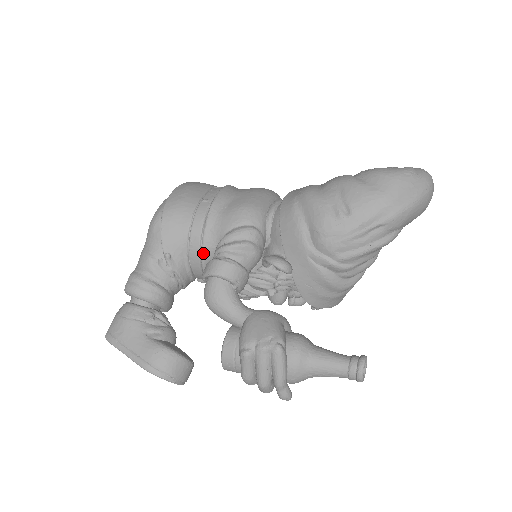
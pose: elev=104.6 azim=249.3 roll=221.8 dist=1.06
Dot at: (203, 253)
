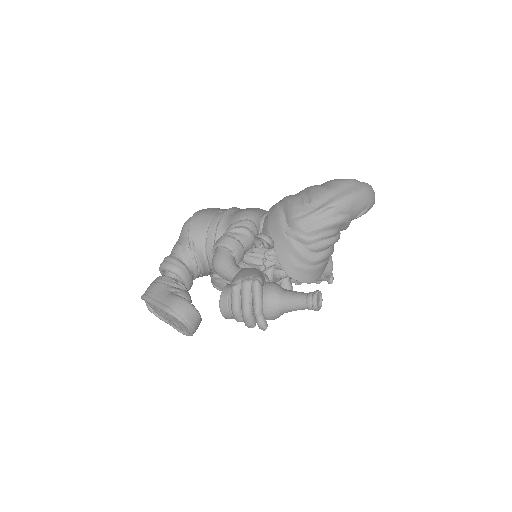
Dot at: occluded
